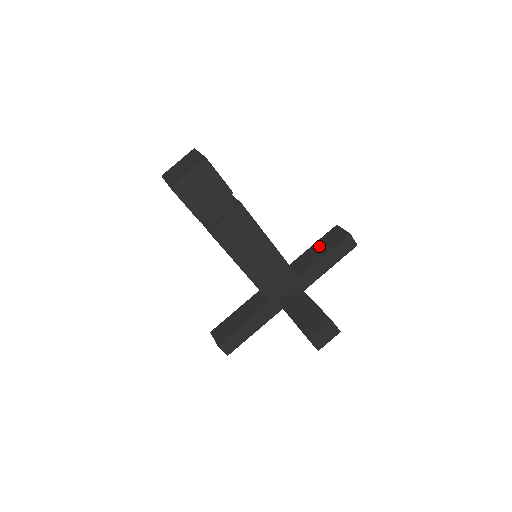
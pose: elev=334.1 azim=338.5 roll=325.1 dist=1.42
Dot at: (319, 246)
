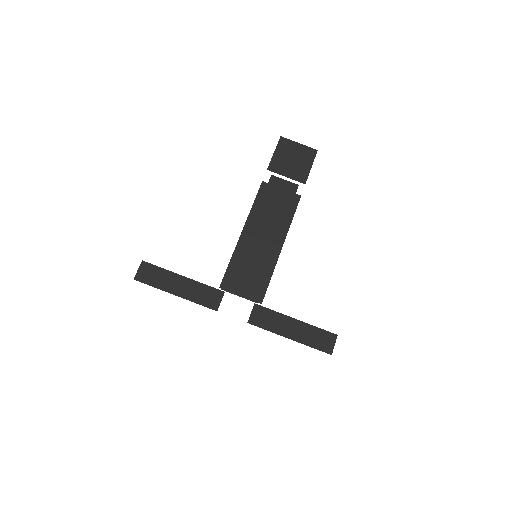
Dot at: occluded
